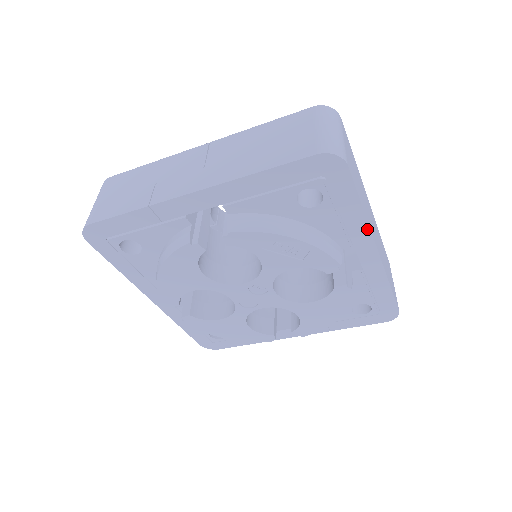
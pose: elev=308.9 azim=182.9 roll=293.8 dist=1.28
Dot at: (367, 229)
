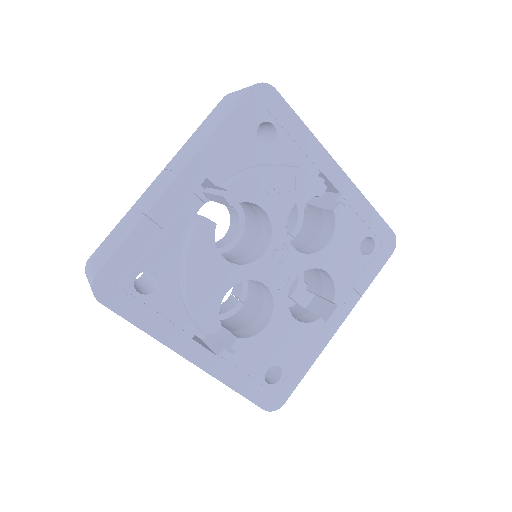
Dot at: (321, 147)
